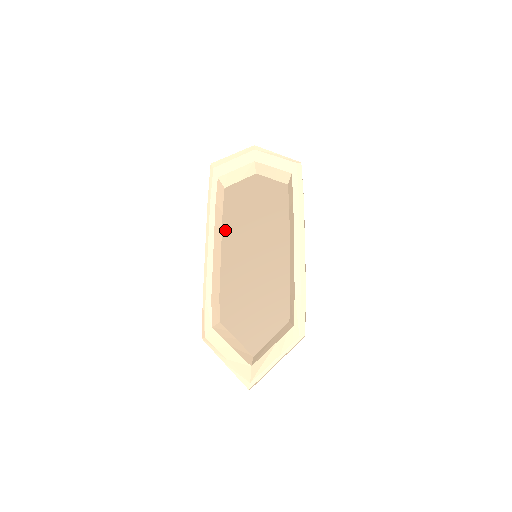
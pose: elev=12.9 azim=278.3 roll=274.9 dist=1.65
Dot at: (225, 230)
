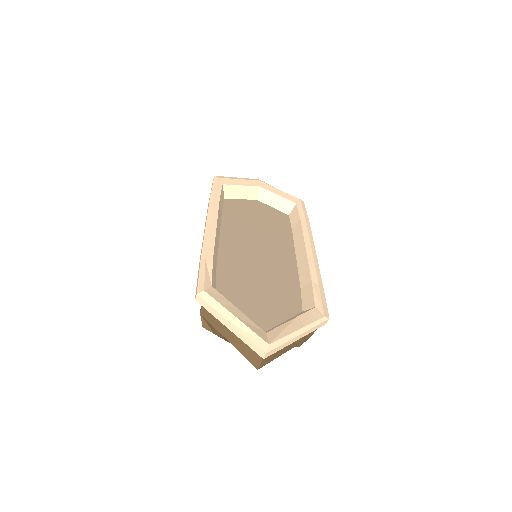
Dot at: (224, 225)
